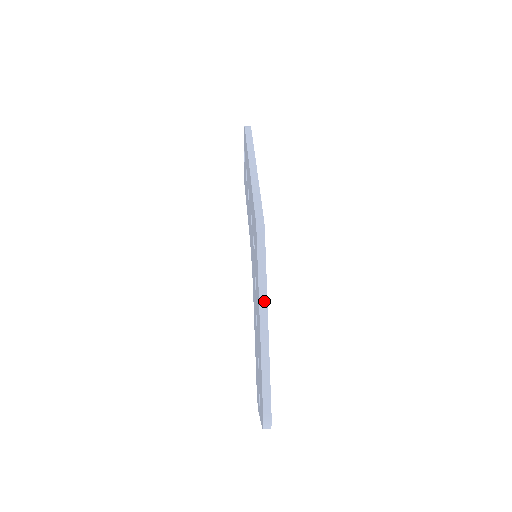
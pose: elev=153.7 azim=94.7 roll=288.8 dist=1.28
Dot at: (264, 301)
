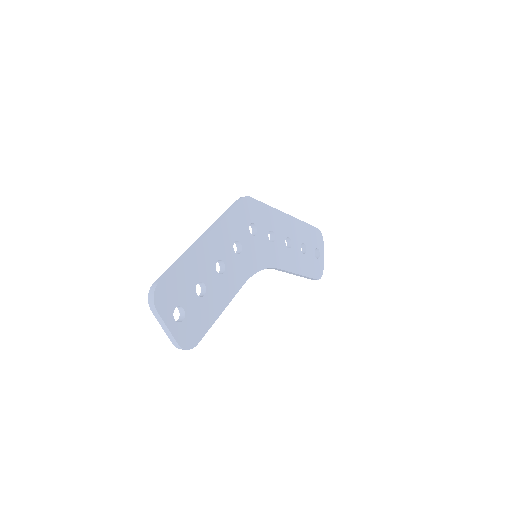
Dot at: (214, 225)
